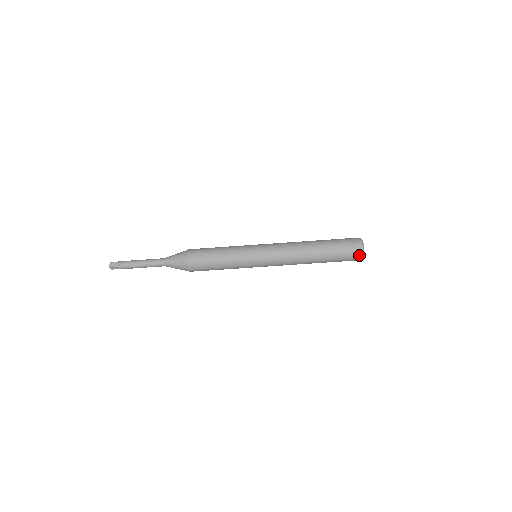
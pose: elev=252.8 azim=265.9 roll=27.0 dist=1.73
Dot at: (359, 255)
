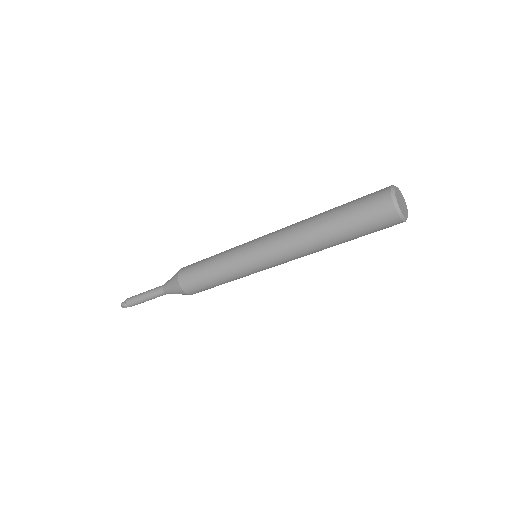
Dot at: occluded
